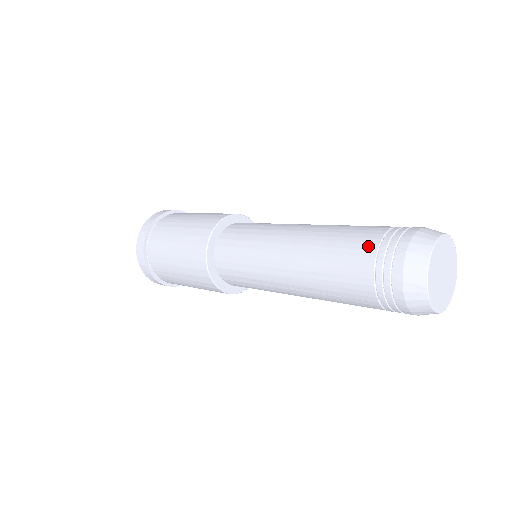
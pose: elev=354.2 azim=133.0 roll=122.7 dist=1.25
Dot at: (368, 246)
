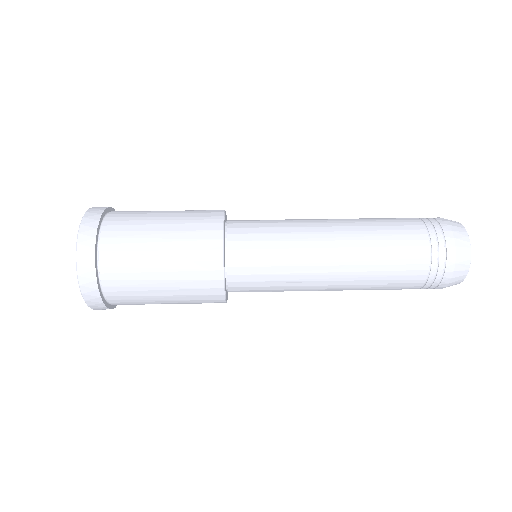
Dot at: (419, 236)
